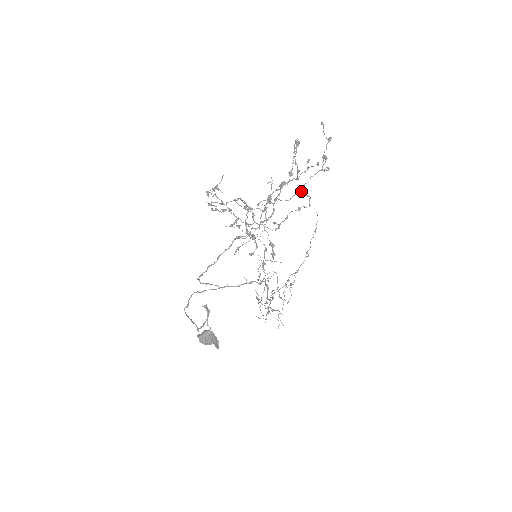
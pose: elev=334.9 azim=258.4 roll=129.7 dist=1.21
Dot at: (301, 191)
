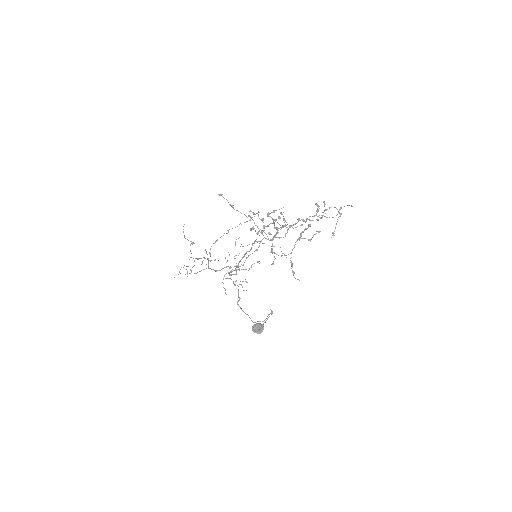
Dot at: occluded
